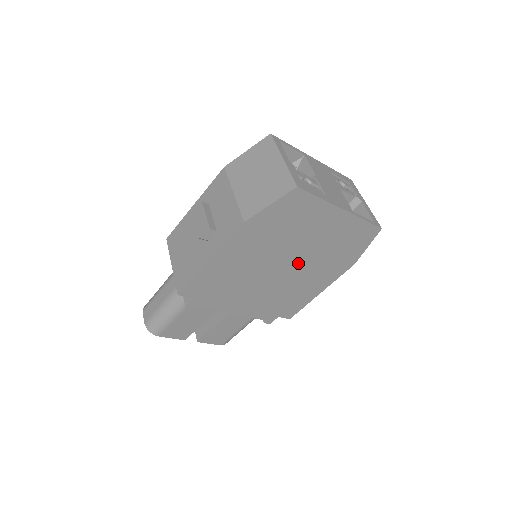
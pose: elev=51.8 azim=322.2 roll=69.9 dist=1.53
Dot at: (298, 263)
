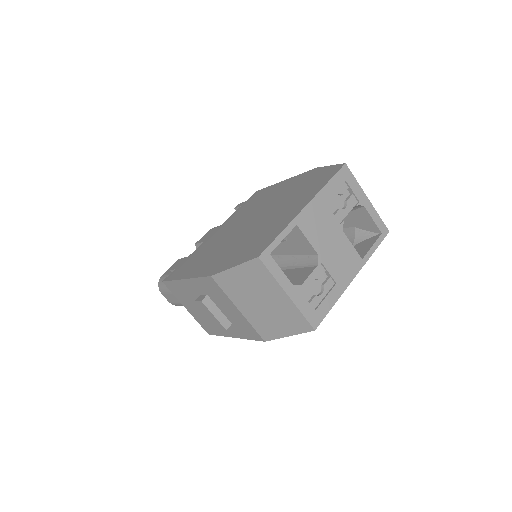
Dot at: occluded
